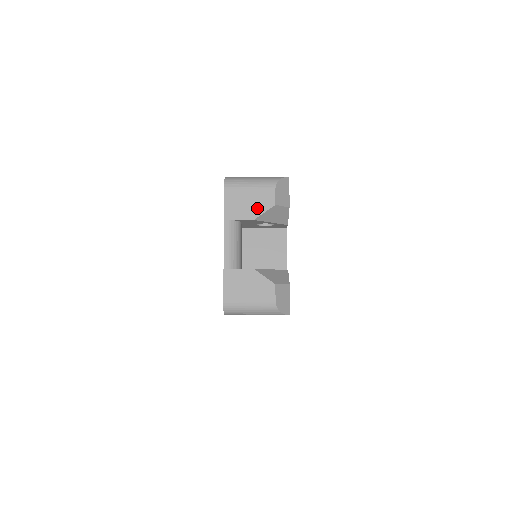
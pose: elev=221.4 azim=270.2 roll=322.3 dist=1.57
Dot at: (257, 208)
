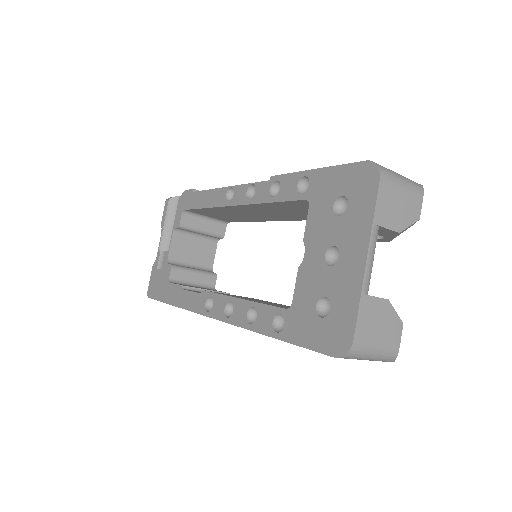
Dot at: (405, 218)
